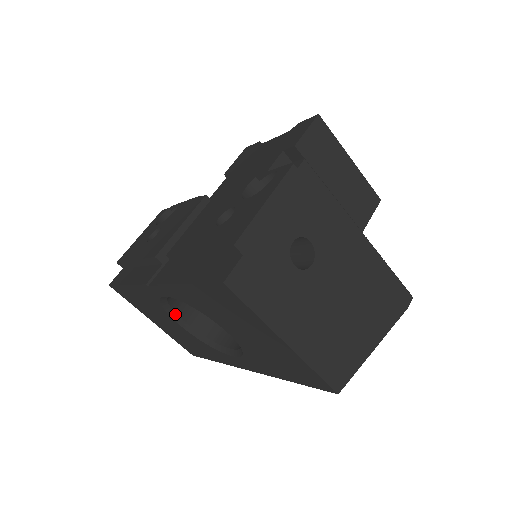
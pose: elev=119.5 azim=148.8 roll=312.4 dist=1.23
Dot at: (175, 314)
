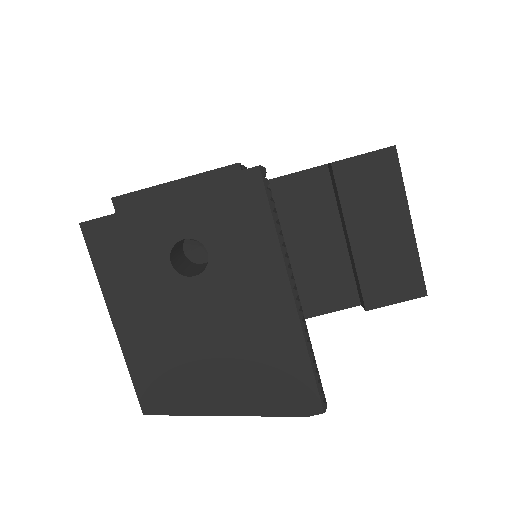
Dot at: occluded
